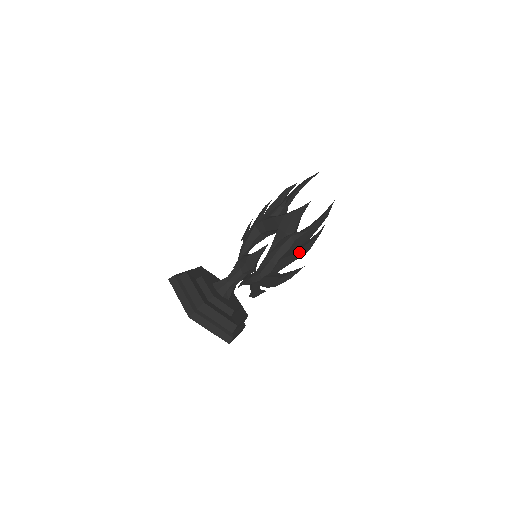
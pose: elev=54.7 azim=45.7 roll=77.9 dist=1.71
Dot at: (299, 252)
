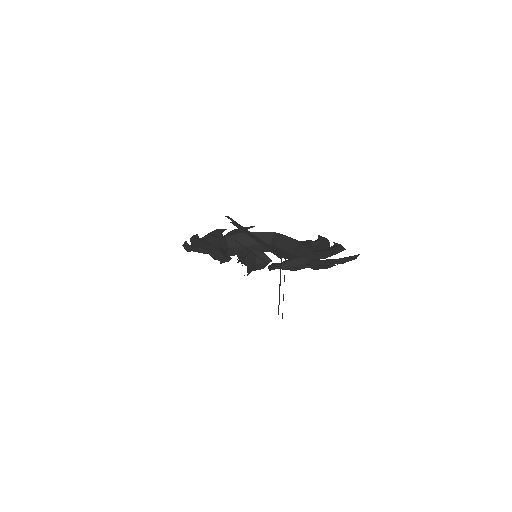
Dot at: (337, 249)
